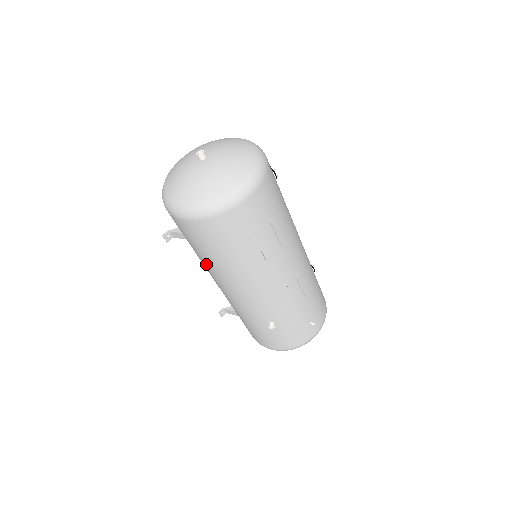
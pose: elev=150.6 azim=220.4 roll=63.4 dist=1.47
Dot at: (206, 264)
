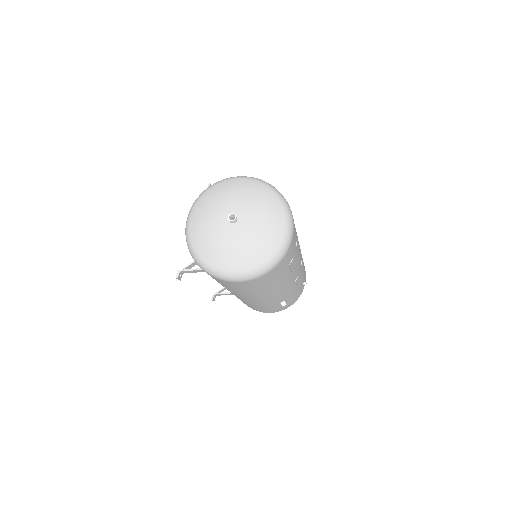
Dot at: (238, 293)
